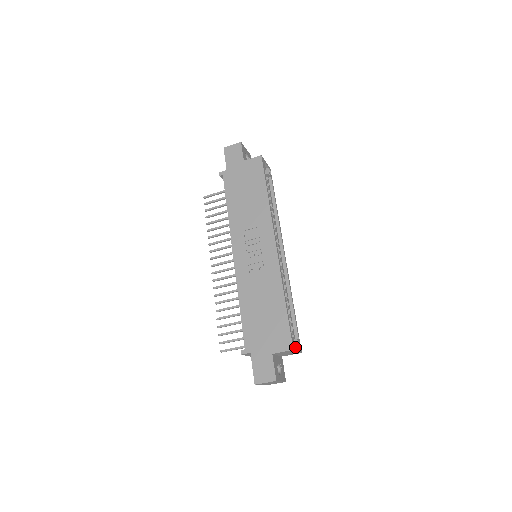
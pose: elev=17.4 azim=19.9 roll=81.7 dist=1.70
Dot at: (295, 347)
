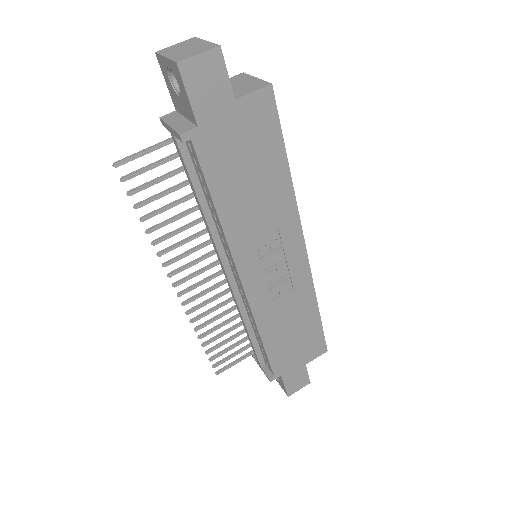
Dot at: occluded
